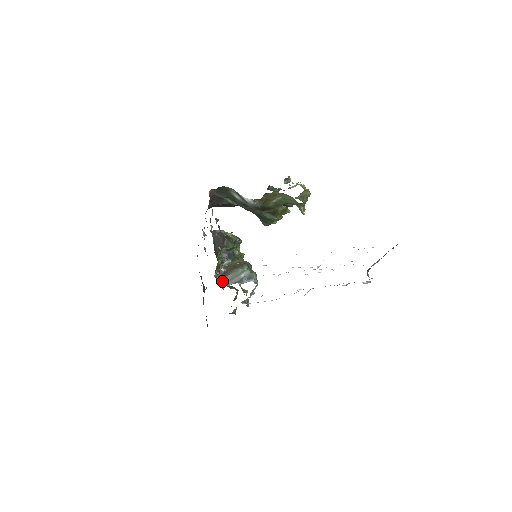
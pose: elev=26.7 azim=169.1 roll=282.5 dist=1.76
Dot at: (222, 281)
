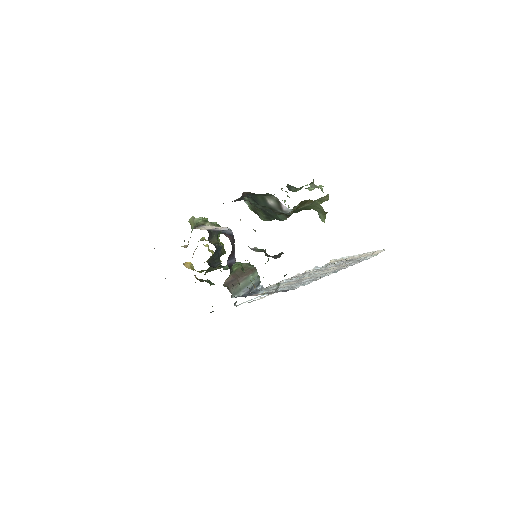
Dot at: (233, 291)
